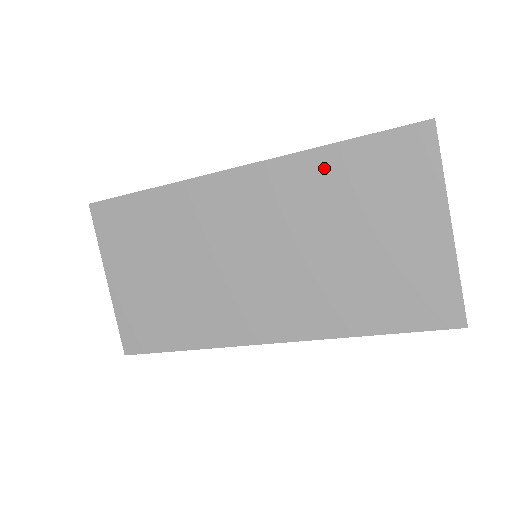
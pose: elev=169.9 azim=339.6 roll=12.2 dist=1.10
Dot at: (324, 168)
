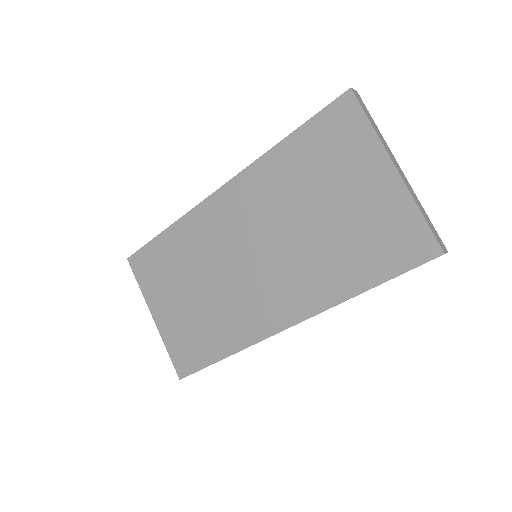
Dot at: (282, 162)
